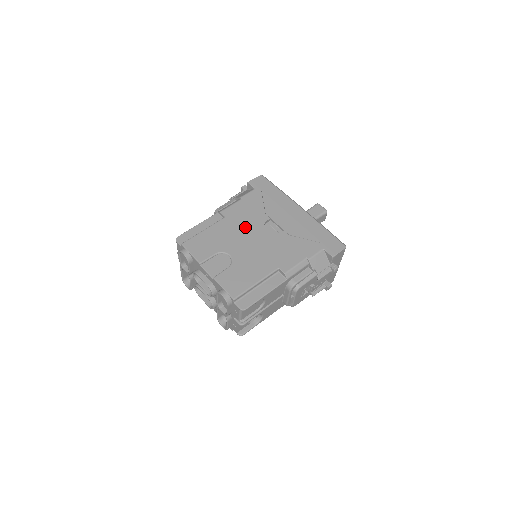
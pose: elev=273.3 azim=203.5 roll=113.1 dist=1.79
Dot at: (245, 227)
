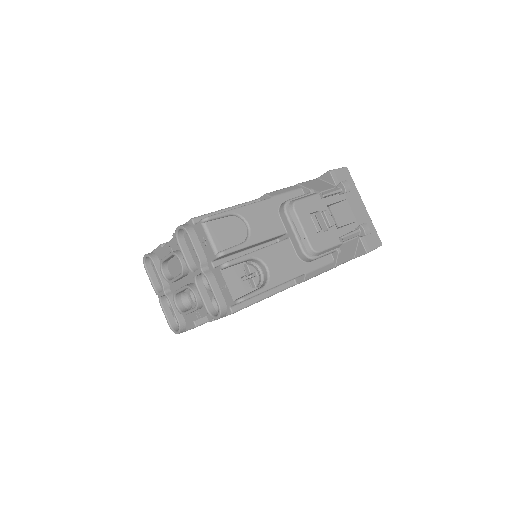
Dot at: occluded
